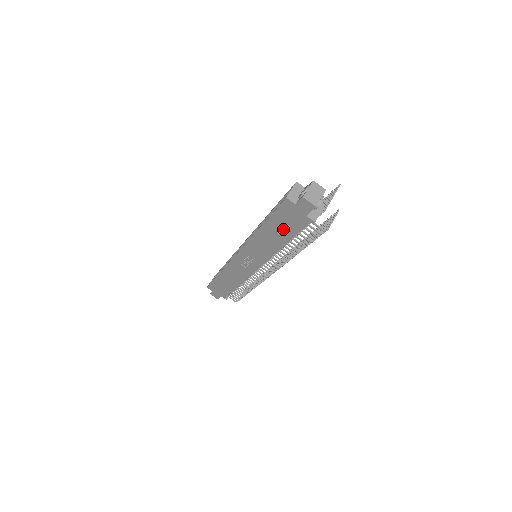
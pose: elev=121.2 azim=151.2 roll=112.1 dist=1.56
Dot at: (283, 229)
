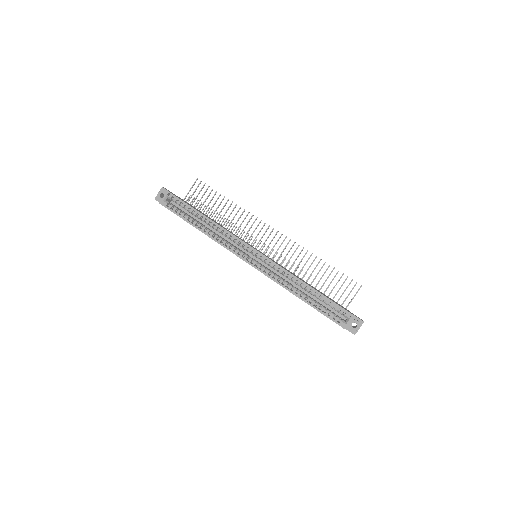
Dot at: occluded
